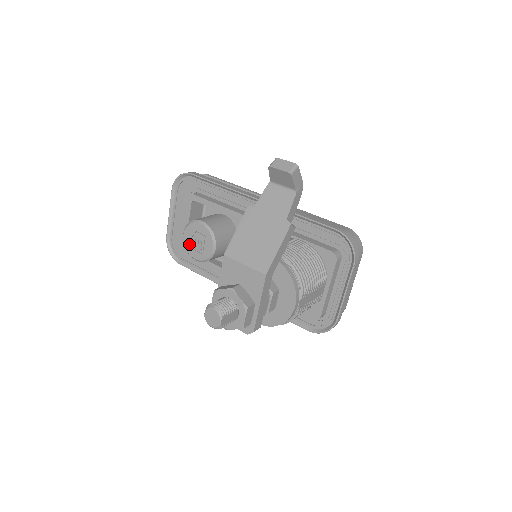
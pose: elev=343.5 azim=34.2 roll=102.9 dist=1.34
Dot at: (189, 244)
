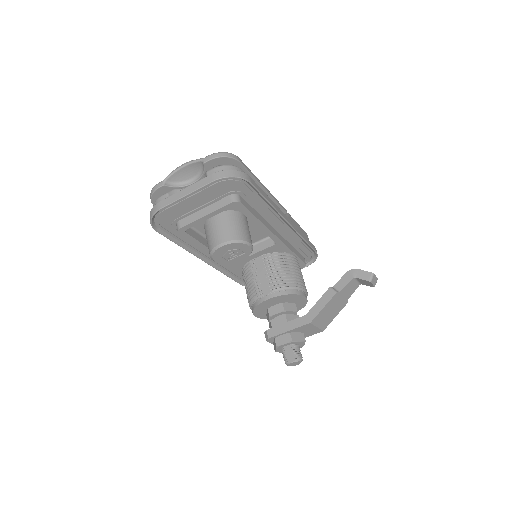
Dot at: (221, 253)
